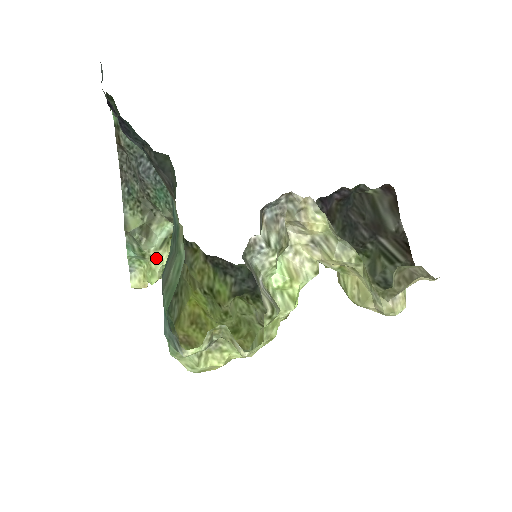
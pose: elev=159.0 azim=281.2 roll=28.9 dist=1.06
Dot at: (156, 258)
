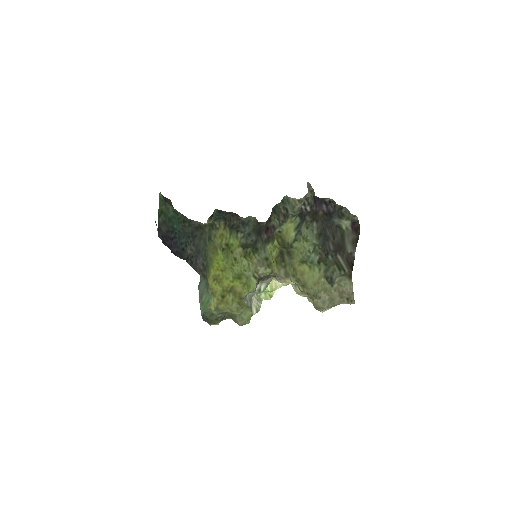
Dot at: occluded
